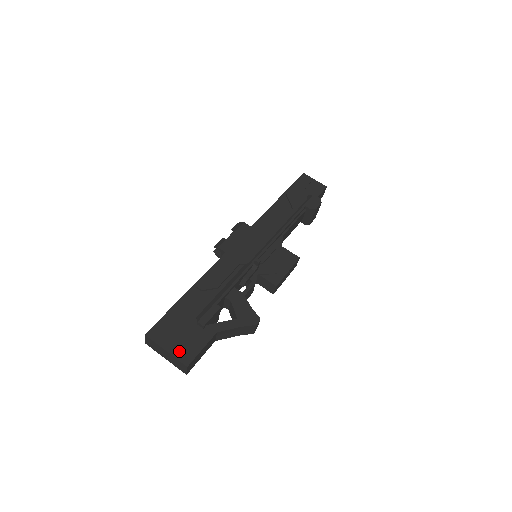
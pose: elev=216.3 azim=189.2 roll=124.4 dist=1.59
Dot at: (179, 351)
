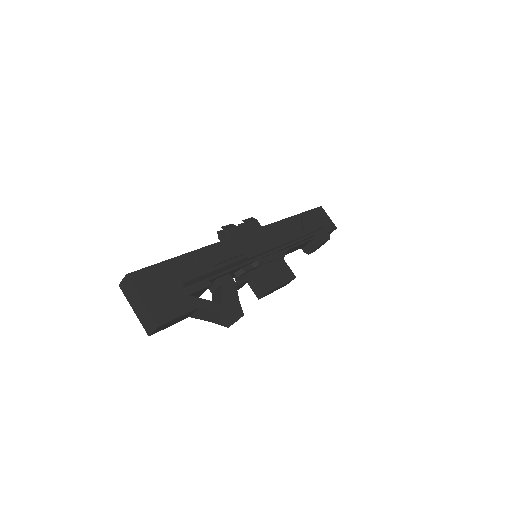
Dot at: (155, 307)
